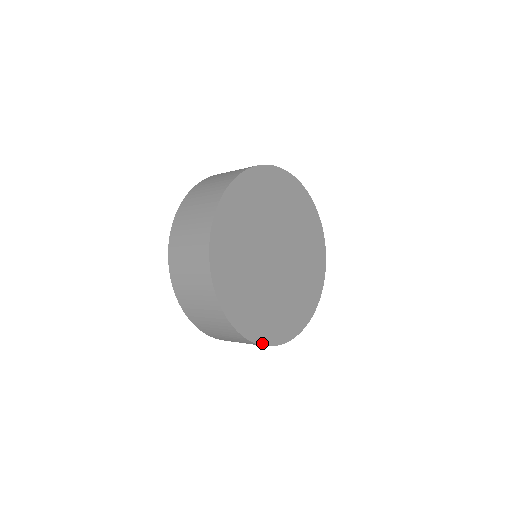
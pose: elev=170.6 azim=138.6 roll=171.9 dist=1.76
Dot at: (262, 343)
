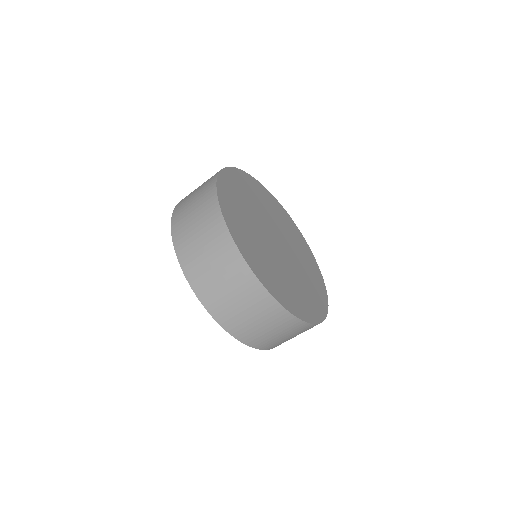
Dot at: (324, 287)
